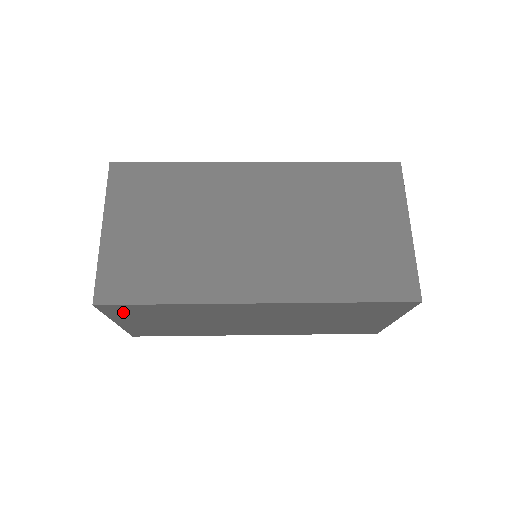
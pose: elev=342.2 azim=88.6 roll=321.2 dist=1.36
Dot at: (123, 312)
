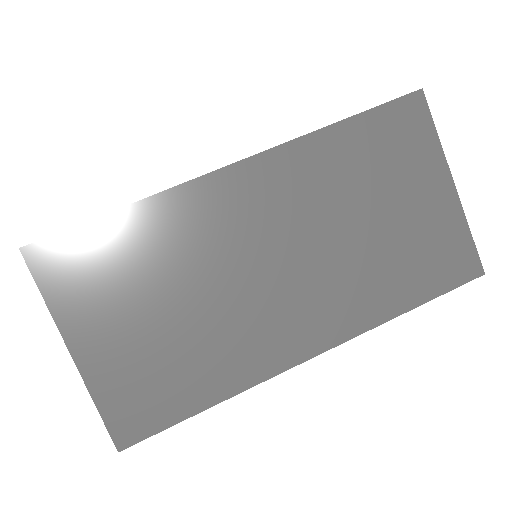
Dot at: occluded
